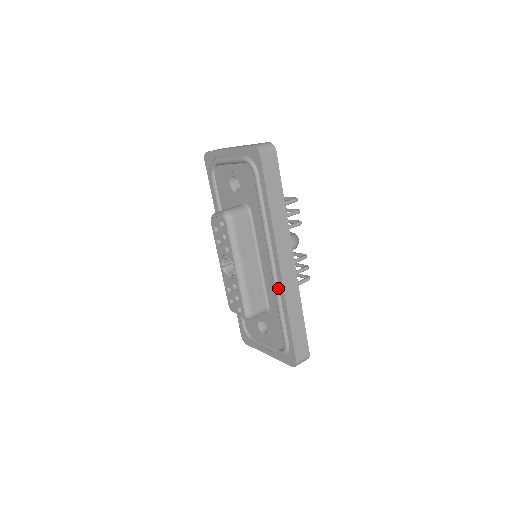
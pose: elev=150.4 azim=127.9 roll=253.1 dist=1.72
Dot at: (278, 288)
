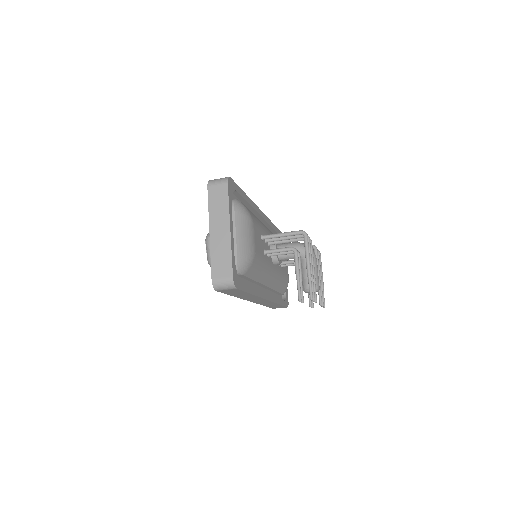
Dot at: occluded
